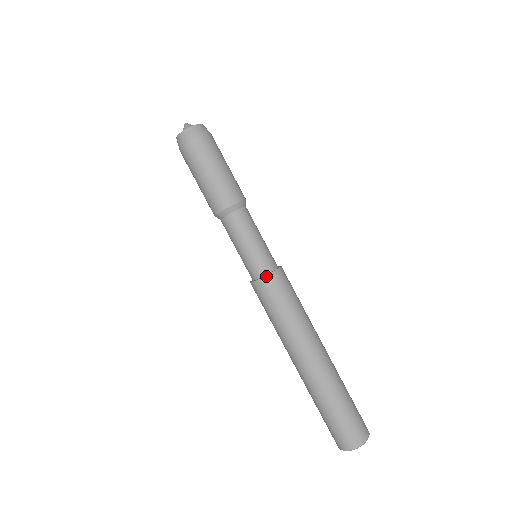
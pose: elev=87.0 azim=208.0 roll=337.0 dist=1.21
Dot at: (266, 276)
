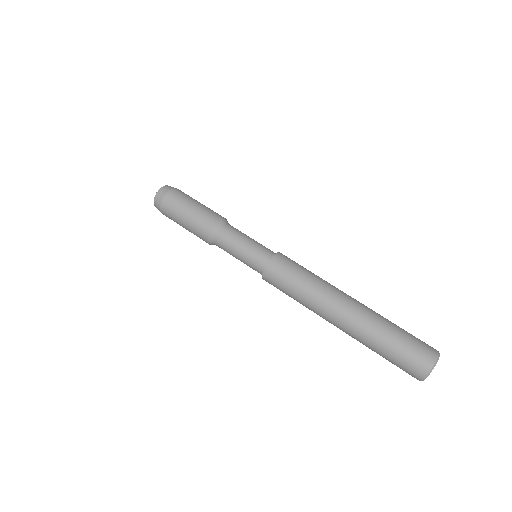
Dot at: (266, 266)
